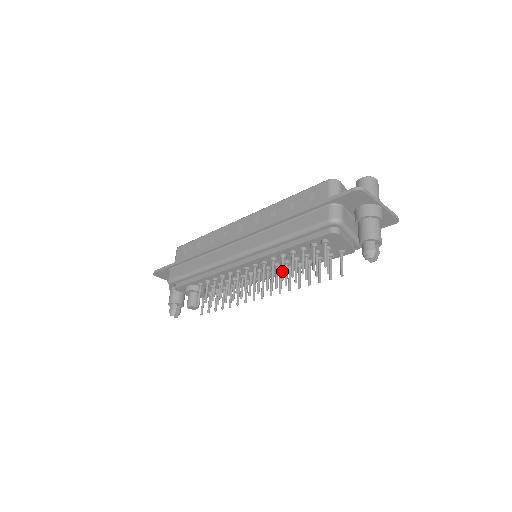
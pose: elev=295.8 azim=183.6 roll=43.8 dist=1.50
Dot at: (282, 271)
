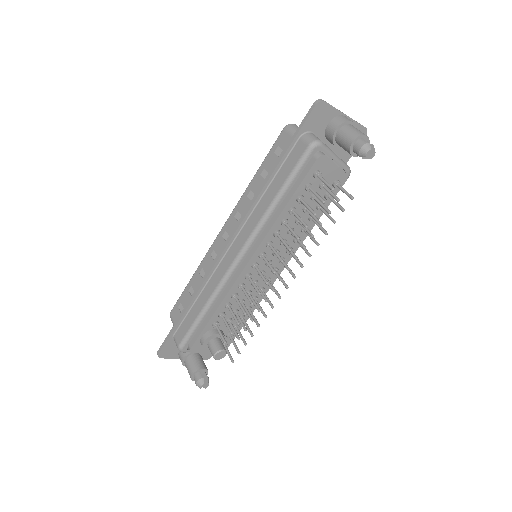
Dot at: (293, 232)
